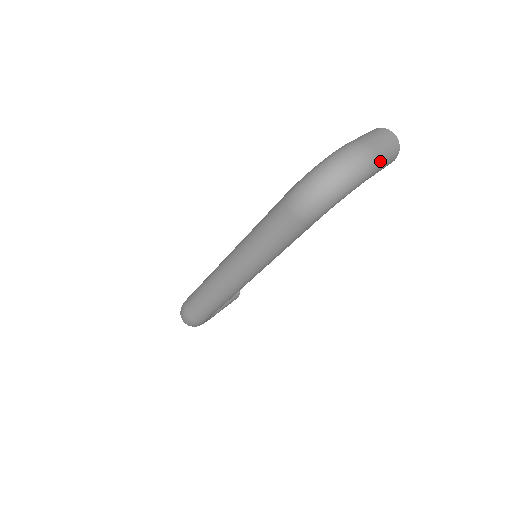
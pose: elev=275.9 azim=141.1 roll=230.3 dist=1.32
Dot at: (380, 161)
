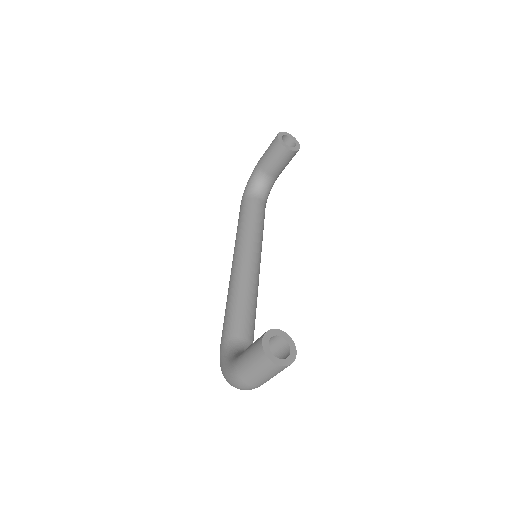
Dot at: occluded
